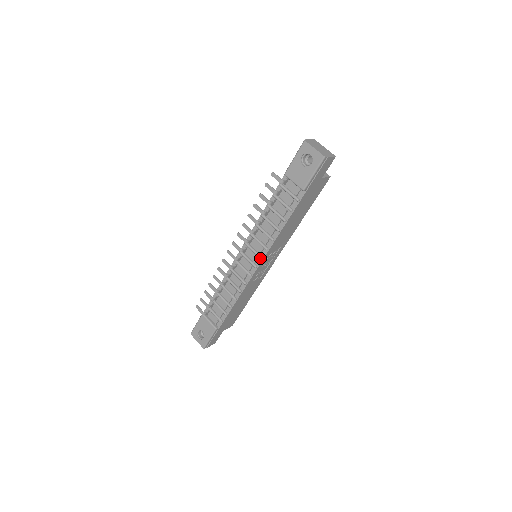
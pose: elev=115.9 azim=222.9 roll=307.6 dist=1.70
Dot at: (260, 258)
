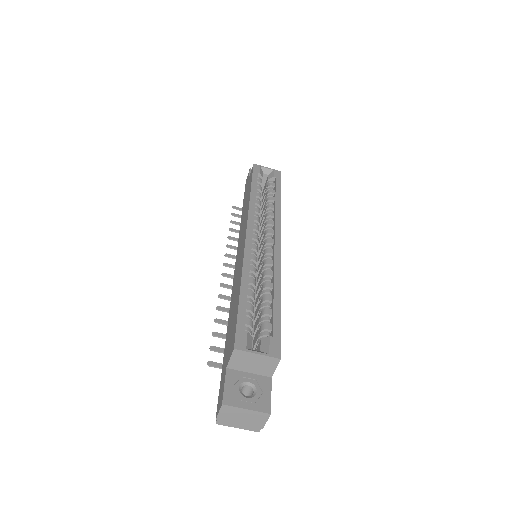
Dot at: occluded
